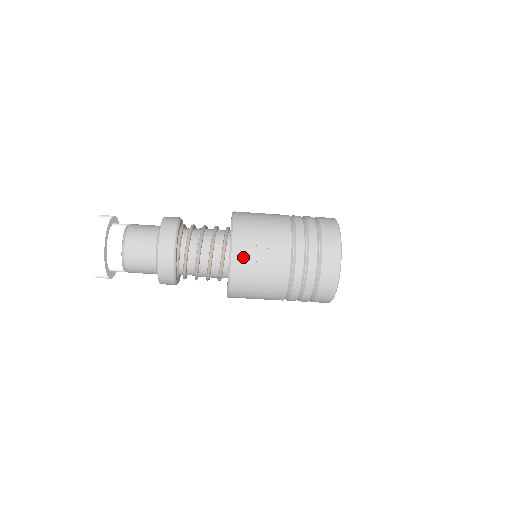
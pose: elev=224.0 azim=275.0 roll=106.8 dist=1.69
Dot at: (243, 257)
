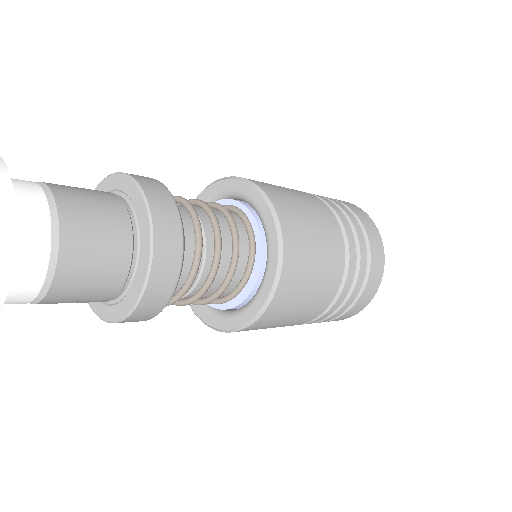
Dot at: occluded
